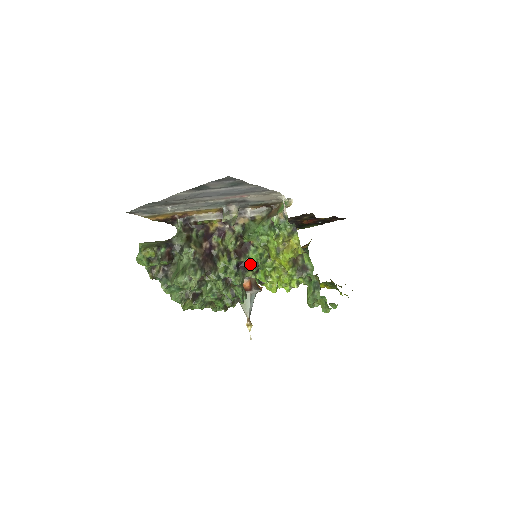
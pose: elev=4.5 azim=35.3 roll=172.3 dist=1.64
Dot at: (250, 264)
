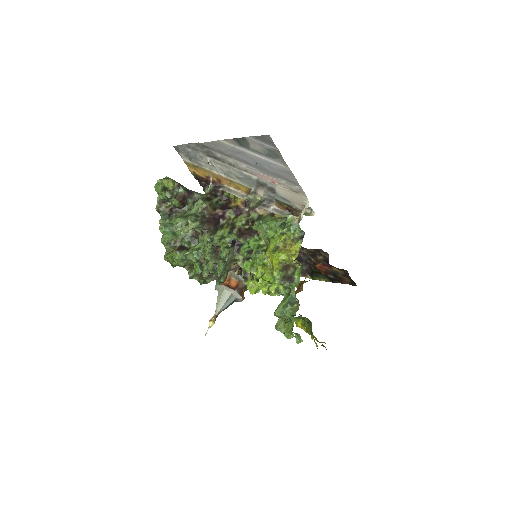
Dot at: (245, 248)
